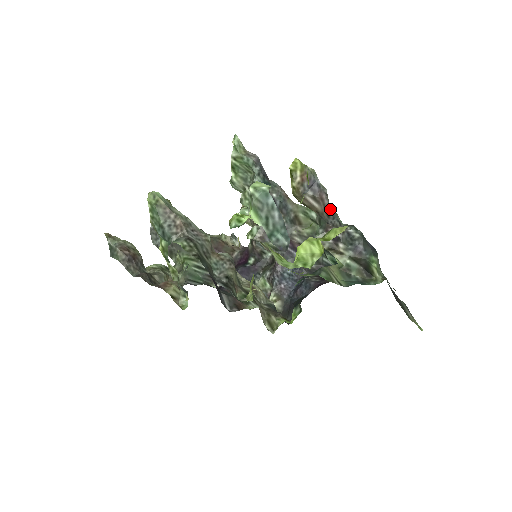
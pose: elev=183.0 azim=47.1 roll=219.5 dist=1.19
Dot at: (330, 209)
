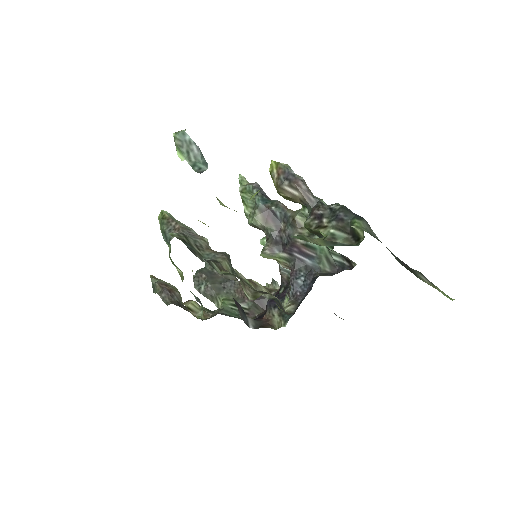
Dot at: (310, 194)
